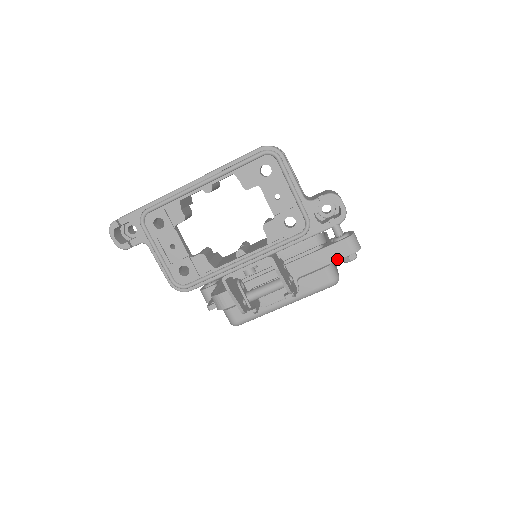
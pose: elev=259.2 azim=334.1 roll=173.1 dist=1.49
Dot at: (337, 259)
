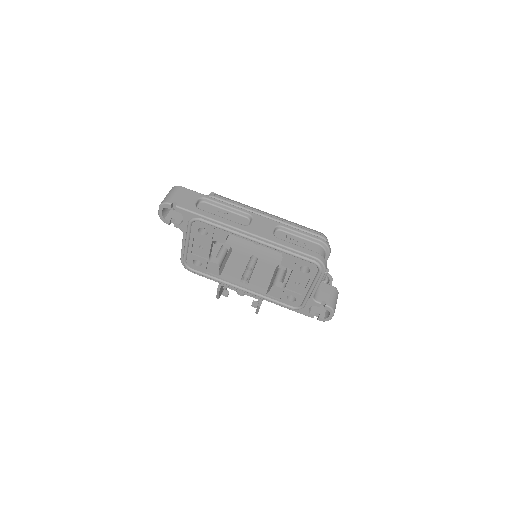
Dot at: occluded
